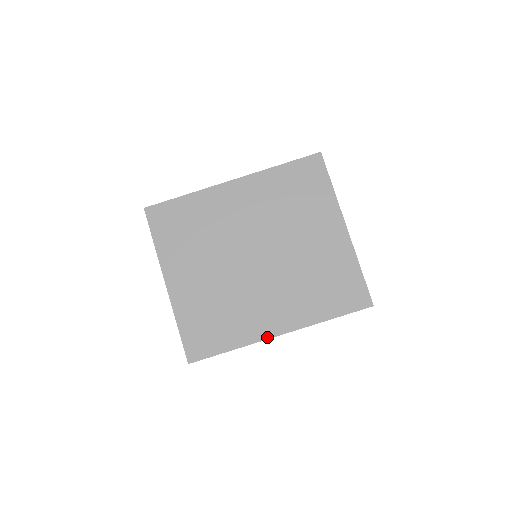
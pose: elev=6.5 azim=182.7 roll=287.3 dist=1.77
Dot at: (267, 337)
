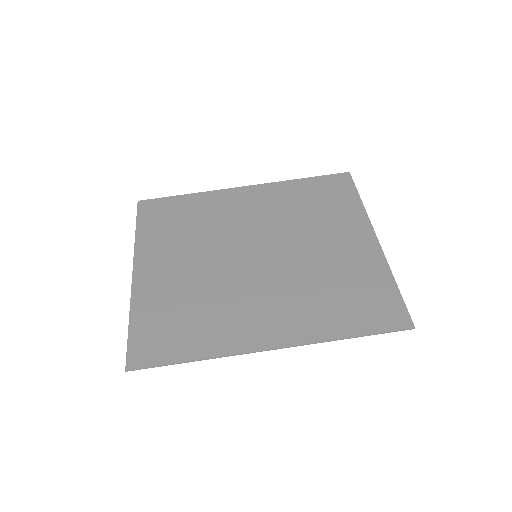
Dot at: (251, 349)
